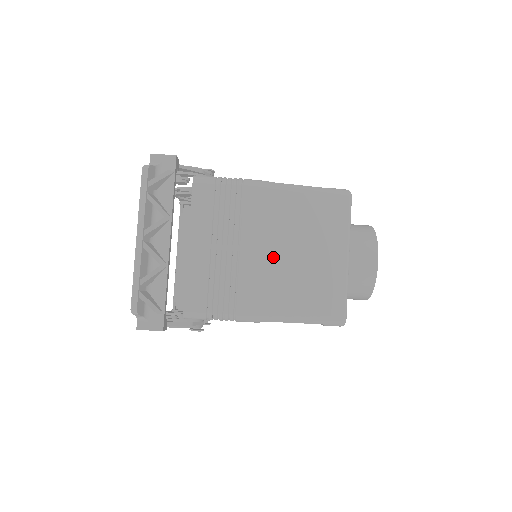
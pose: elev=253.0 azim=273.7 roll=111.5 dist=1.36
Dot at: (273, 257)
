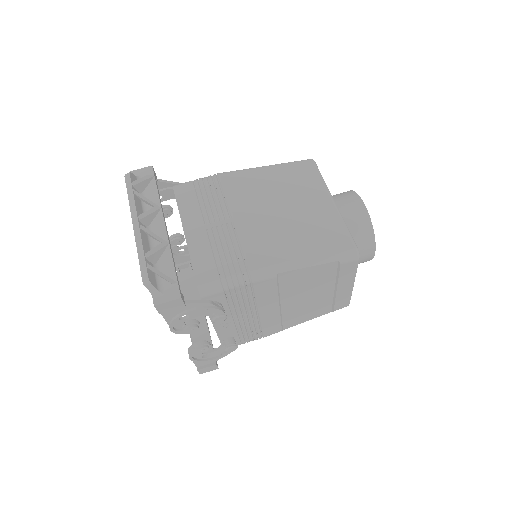
Dot at: (266, 218)
